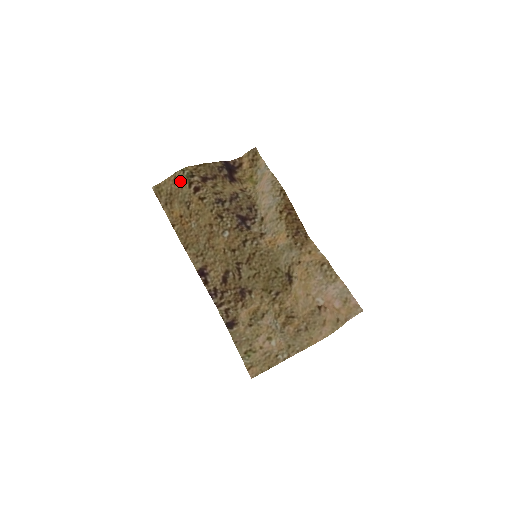
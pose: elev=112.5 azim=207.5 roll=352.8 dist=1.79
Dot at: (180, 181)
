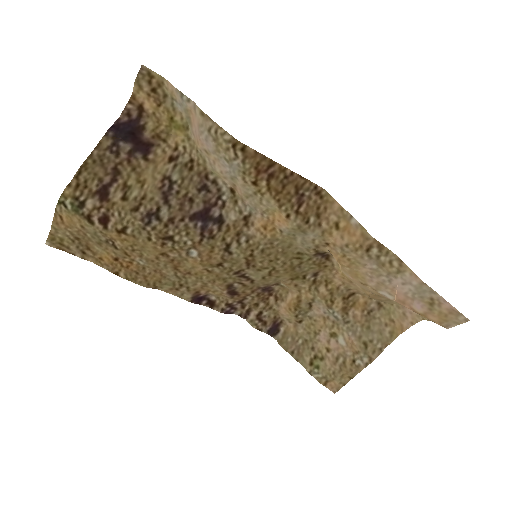
Dot at: (72, 221)
